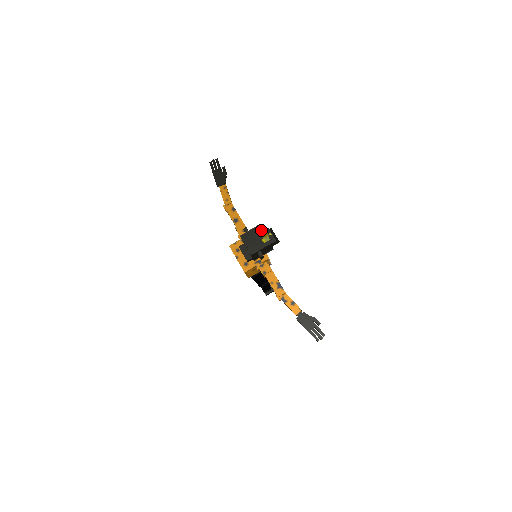
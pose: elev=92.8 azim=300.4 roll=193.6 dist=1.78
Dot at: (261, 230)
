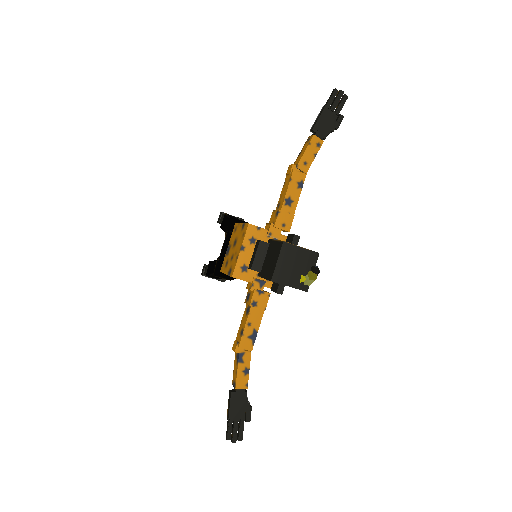
Dot at: (313, 262)
